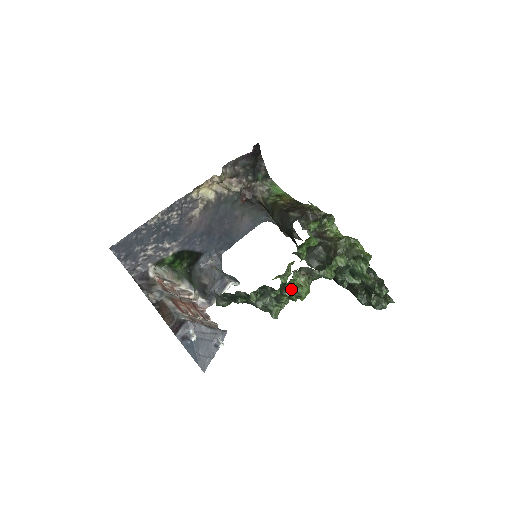
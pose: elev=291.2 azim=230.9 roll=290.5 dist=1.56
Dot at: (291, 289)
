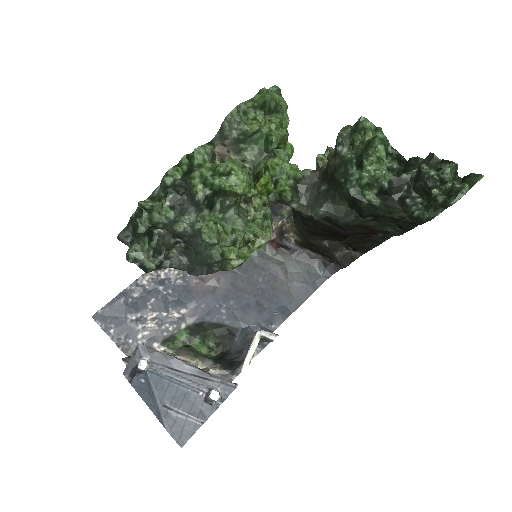
Dot at: (200, 168)
